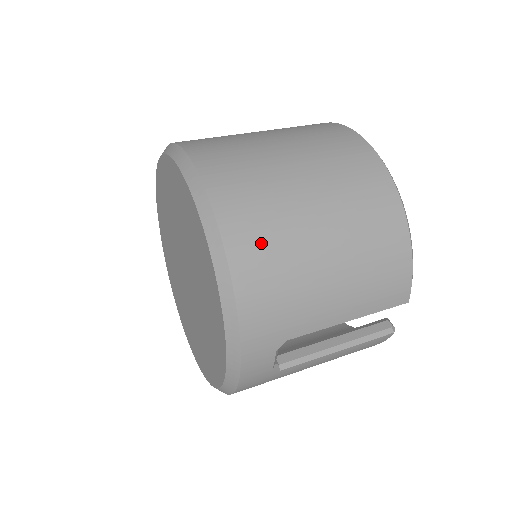
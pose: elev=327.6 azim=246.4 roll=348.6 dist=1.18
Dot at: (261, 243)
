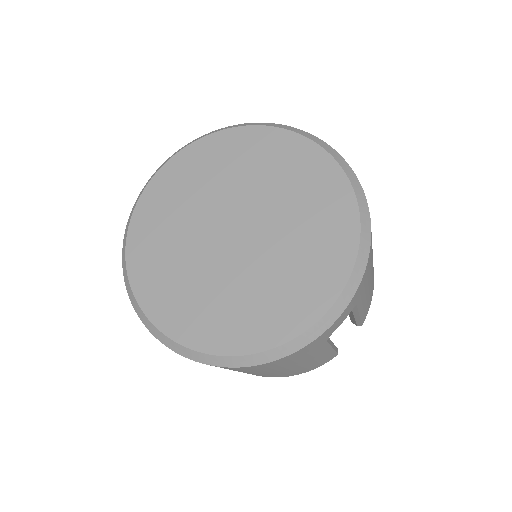
Dot at: occluded
